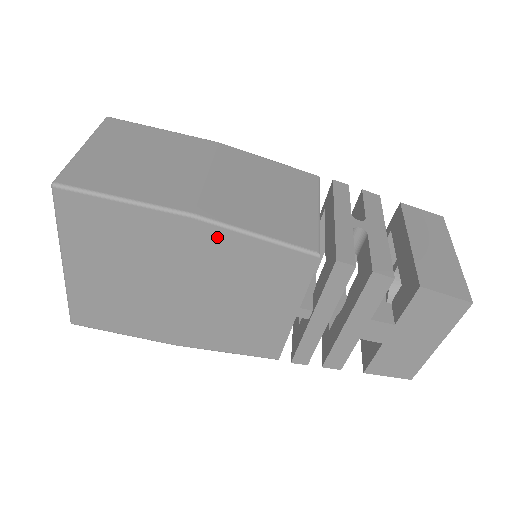
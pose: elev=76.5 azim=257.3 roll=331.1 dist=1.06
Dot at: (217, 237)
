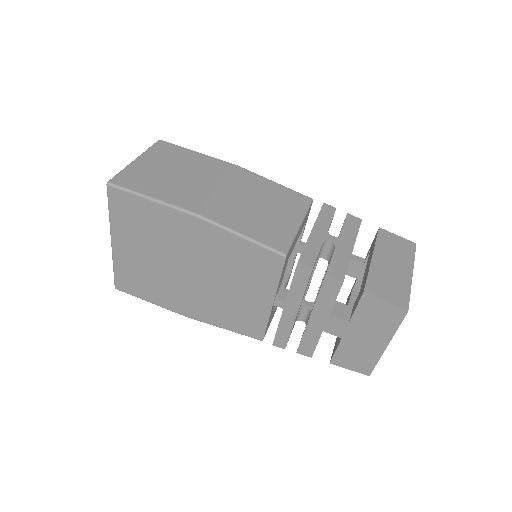
Dot at: (213, 233)
